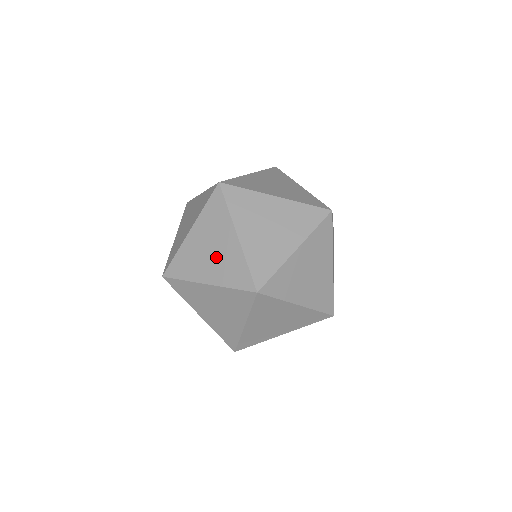
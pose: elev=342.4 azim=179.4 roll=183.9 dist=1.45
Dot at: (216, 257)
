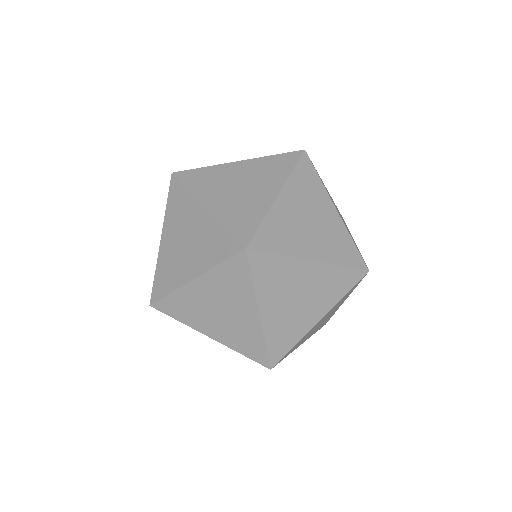
Dot at: (179, 250)
